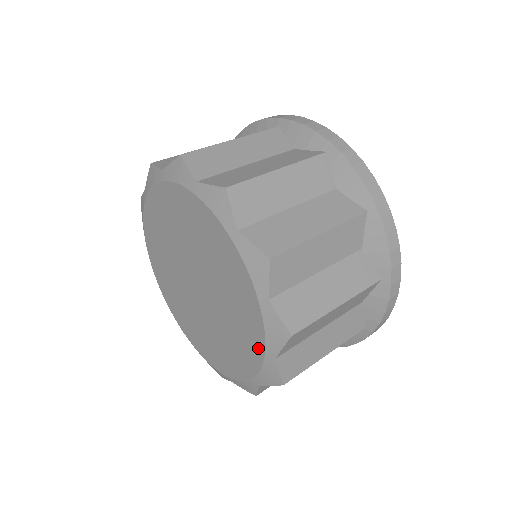
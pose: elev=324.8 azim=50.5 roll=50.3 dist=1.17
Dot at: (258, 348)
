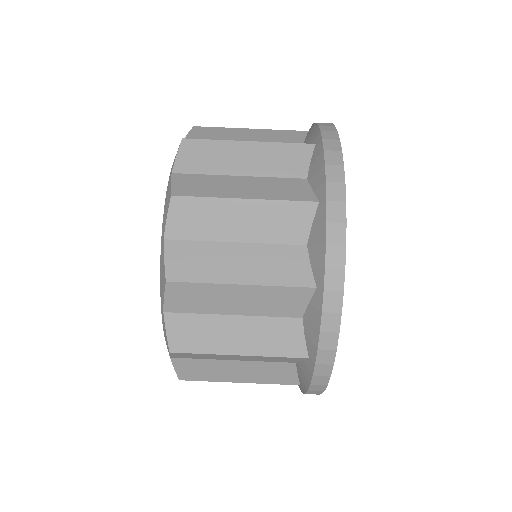
Dot at: occluded
